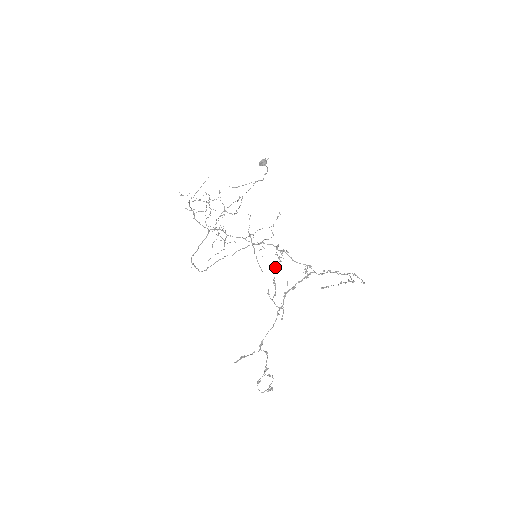
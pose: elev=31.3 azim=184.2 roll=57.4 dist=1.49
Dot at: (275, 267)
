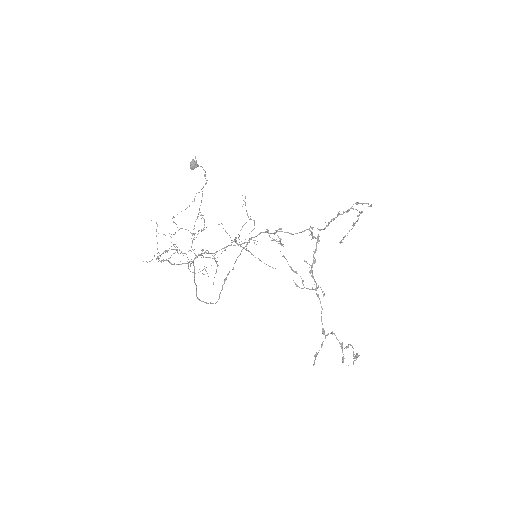
Dot at: (283, 256)
